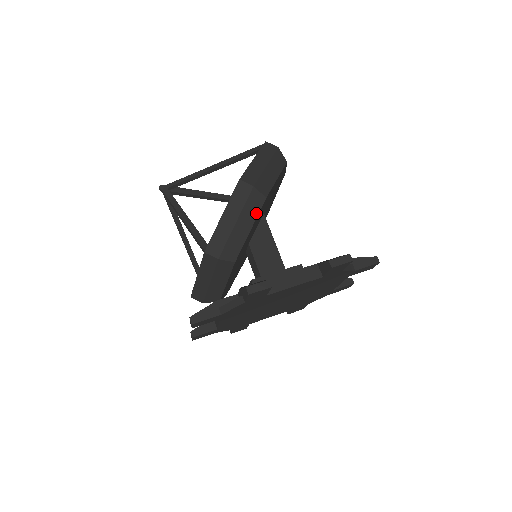
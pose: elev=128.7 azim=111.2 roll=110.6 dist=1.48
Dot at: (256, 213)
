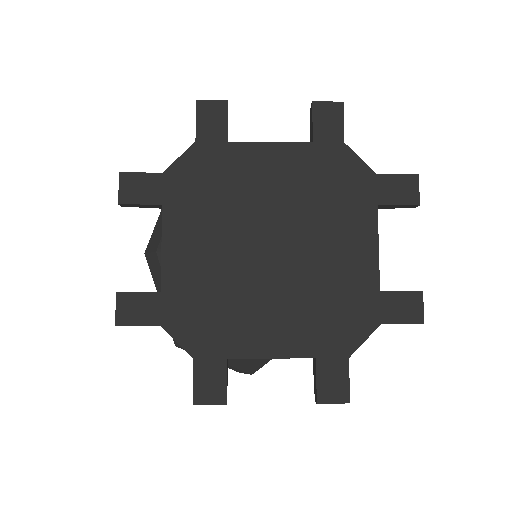
Dot at: occluded
